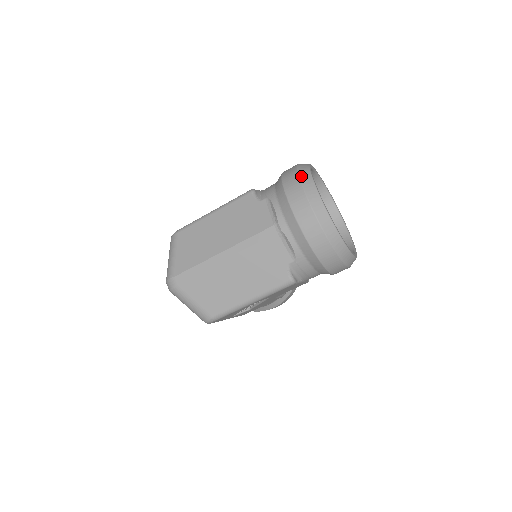
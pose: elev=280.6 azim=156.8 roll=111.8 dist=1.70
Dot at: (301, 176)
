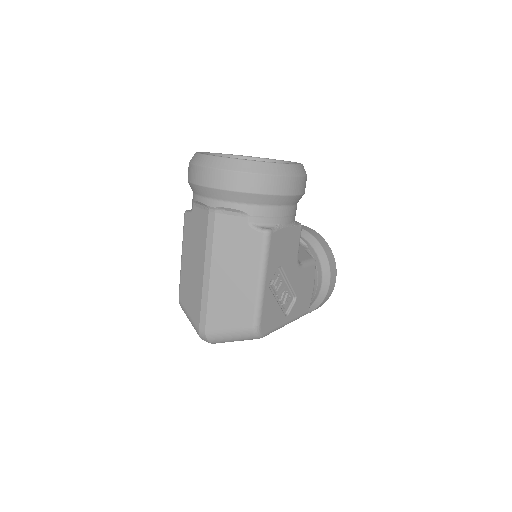
Dot at: (191, 162)
